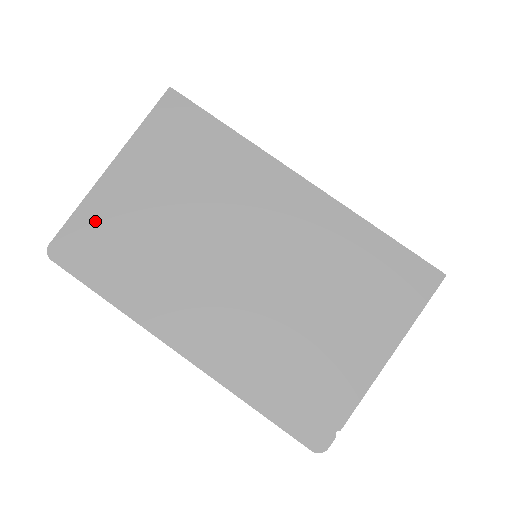
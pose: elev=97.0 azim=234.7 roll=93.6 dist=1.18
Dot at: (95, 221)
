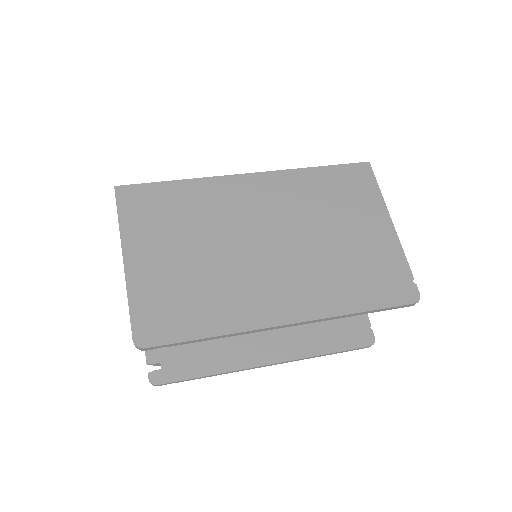
Dot at: (150, 298)
